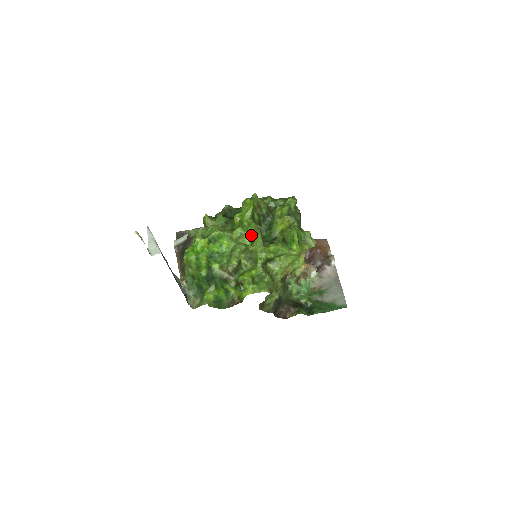
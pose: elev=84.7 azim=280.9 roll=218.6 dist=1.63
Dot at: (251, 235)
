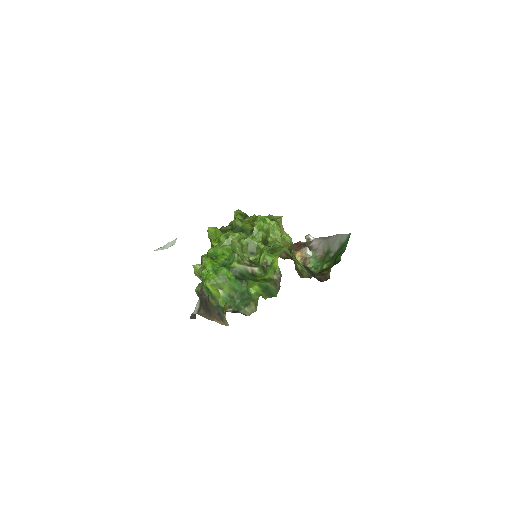
Dot at: occluded
